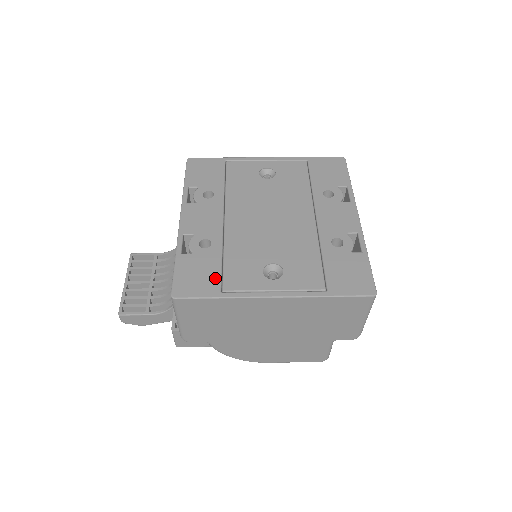
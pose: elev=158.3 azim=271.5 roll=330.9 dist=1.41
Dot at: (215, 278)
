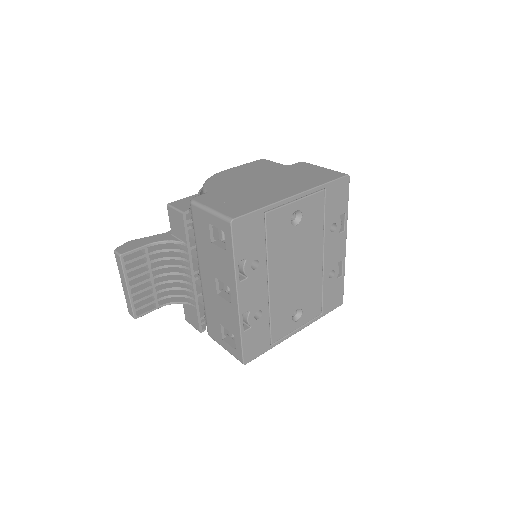
Dot at: (267, 338)
